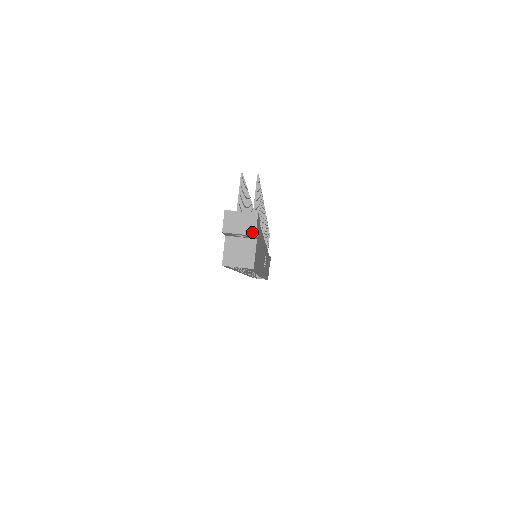
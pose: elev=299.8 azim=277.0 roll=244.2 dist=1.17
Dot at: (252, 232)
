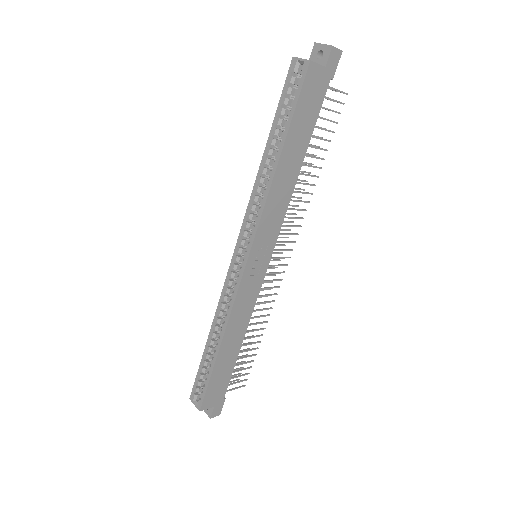
Dot at: (332, 46)
